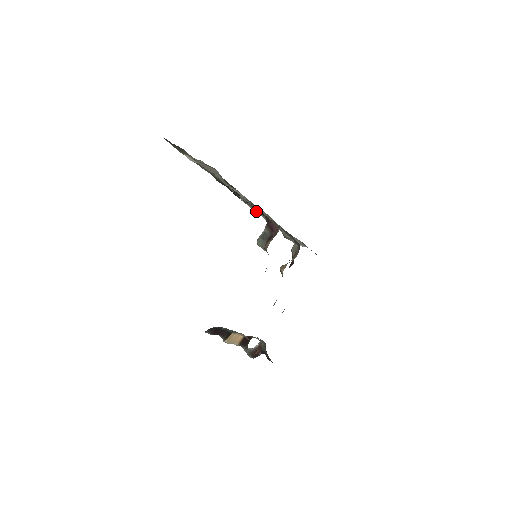
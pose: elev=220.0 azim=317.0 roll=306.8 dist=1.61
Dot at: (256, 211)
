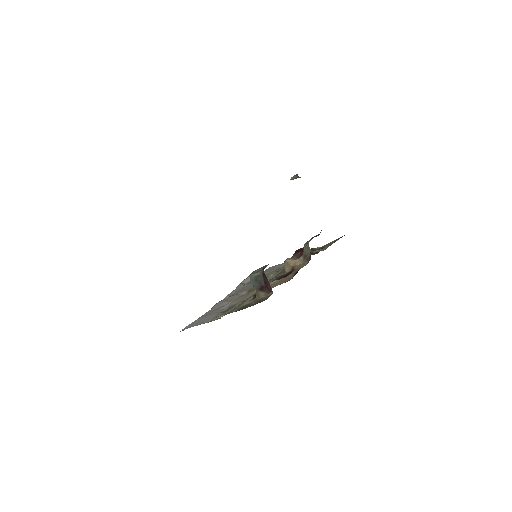
Dot at: occluded
